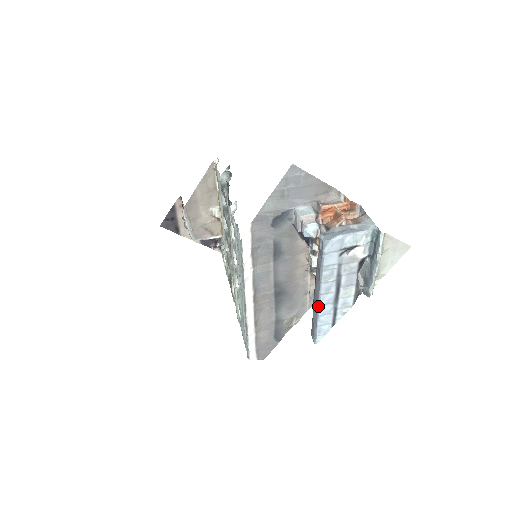
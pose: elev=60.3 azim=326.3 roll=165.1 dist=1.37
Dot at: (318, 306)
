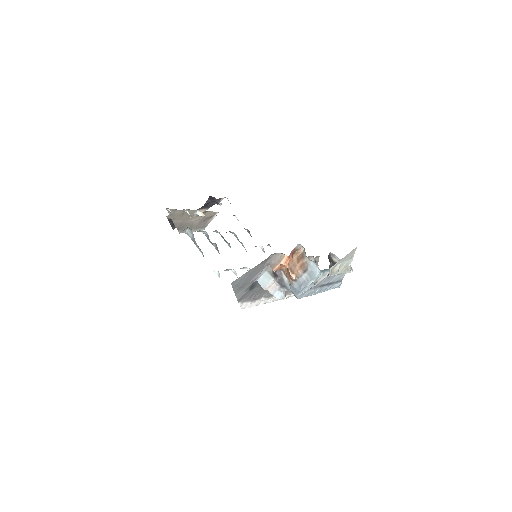
Dot at: occluded
